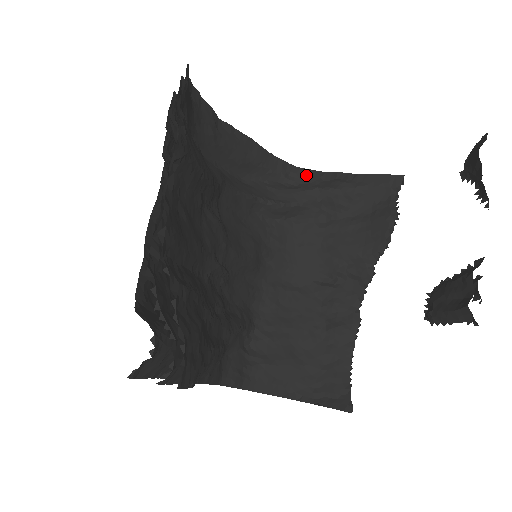
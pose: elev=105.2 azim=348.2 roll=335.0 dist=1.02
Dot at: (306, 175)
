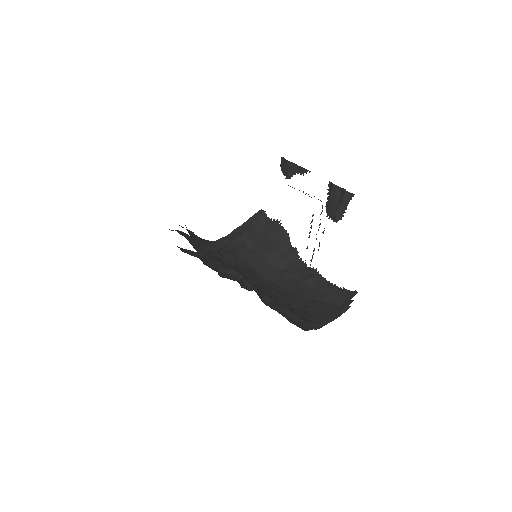
Dot at: (222, 241)
